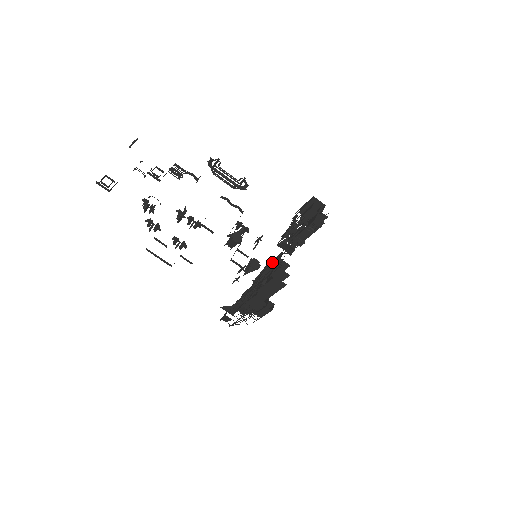
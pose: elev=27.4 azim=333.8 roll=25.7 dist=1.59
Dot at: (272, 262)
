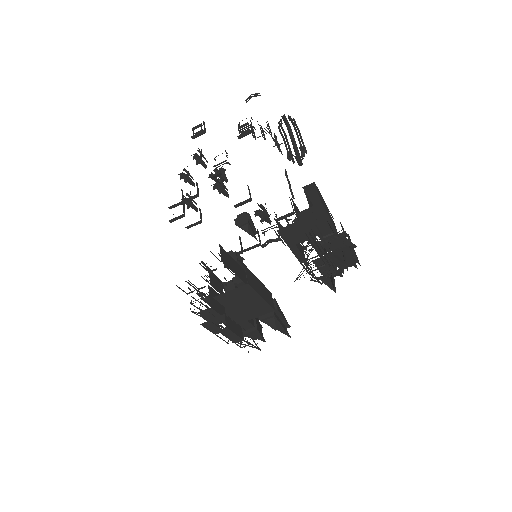
Dot at: occluded
